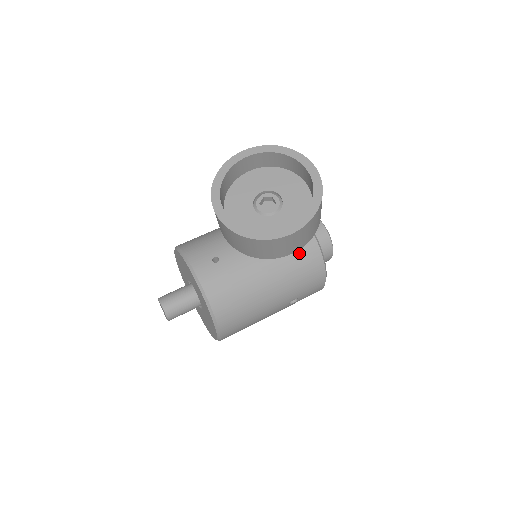
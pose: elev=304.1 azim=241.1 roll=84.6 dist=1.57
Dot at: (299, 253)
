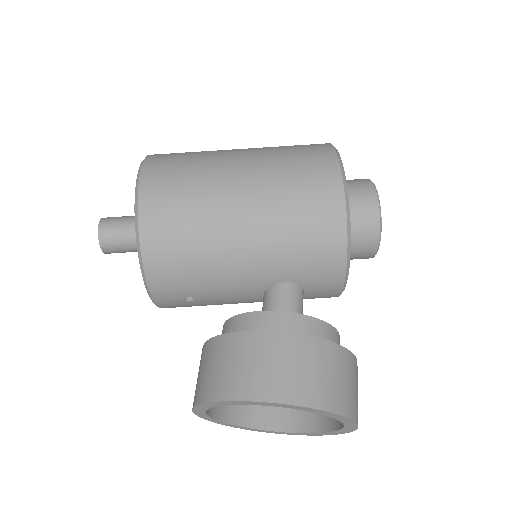
Dot at: occluded
